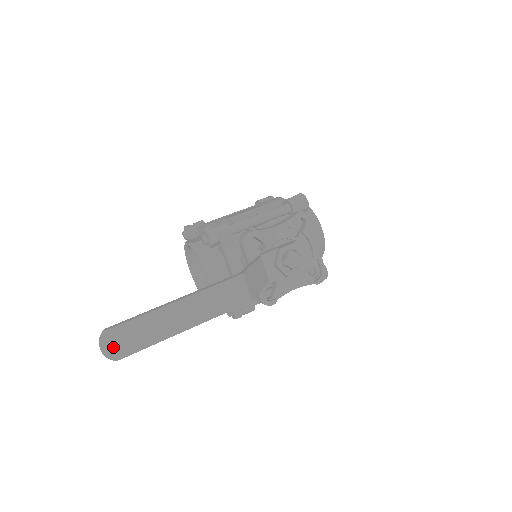
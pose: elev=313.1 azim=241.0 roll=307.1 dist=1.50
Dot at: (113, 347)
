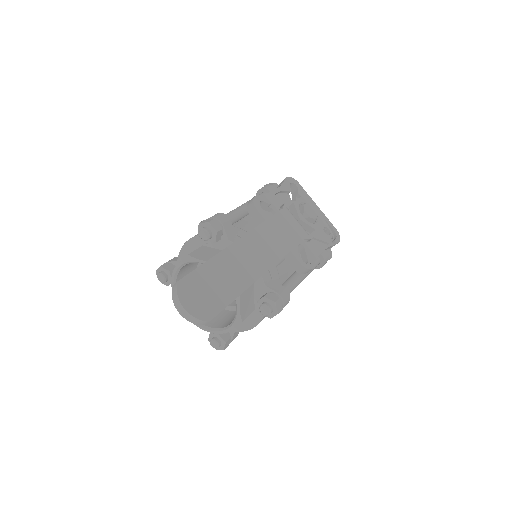
Dot at: (197, 302)
